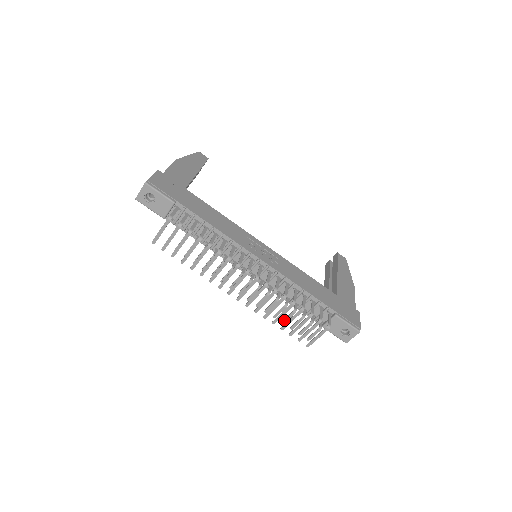
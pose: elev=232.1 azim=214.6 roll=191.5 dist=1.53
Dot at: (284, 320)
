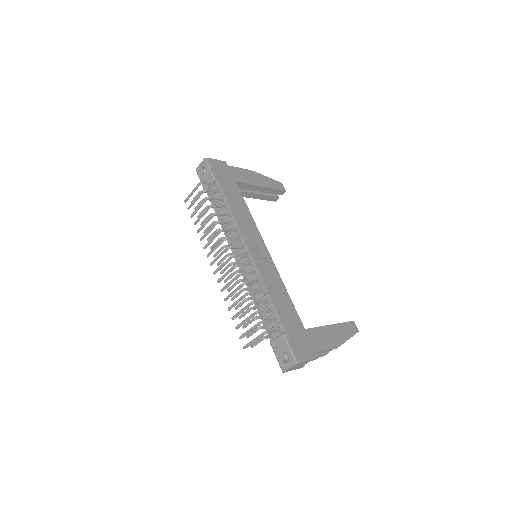
Dot at: (241, 315)
